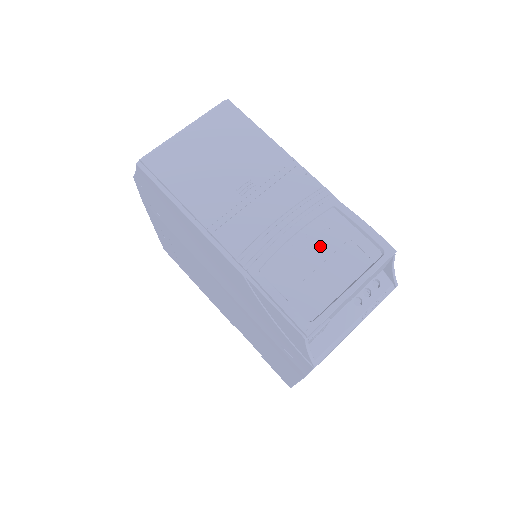
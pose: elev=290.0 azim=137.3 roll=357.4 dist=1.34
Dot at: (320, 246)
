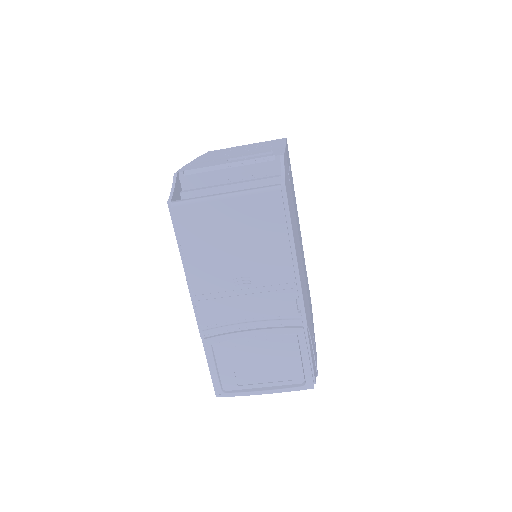
Dot at: (266, 353)
